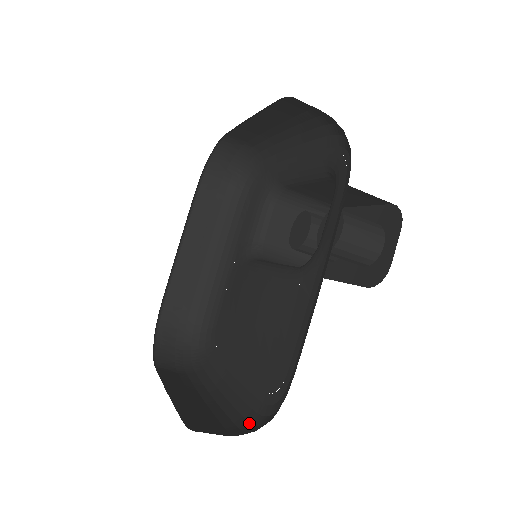
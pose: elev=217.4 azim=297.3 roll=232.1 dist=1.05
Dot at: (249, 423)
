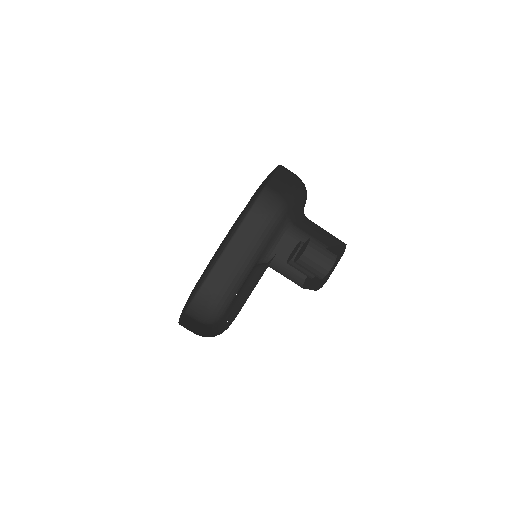
Dot at: (214, 336)
